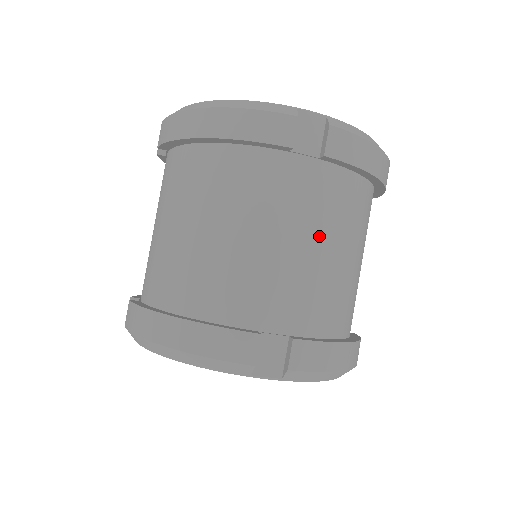
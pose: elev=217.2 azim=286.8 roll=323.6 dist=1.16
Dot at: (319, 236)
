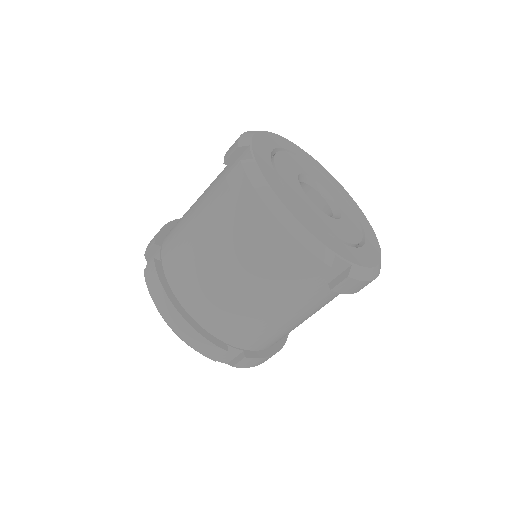
Dot at: (296, 315)
